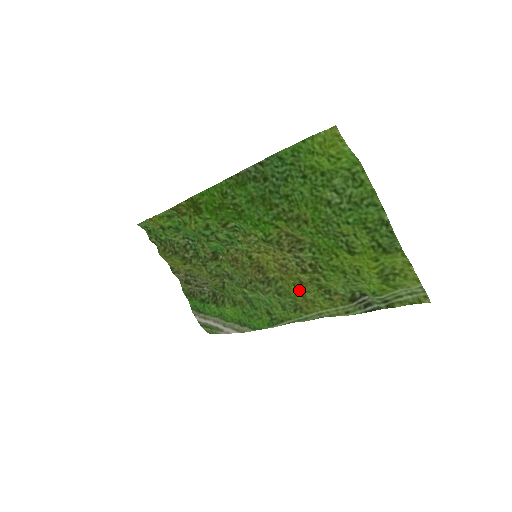
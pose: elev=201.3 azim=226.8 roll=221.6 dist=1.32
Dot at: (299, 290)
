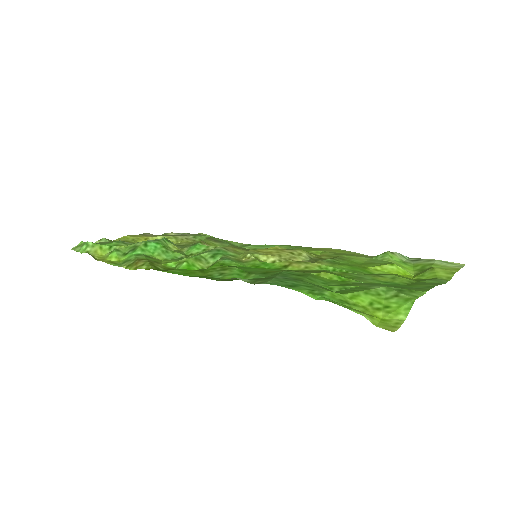
Dot at: (312, 251)
